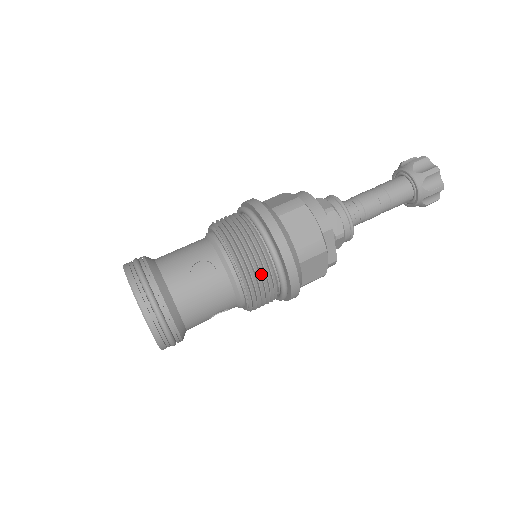
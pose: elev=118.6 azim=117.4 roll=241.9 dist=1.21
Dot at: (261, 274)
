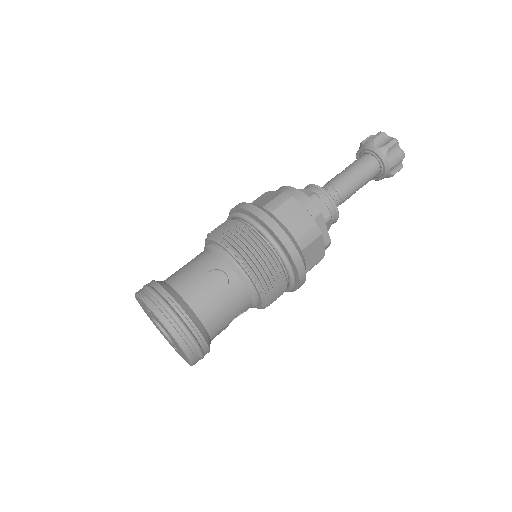
Dot at: (269, 269)
